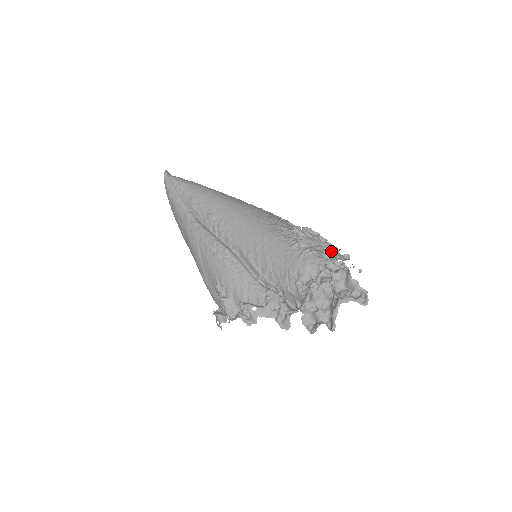
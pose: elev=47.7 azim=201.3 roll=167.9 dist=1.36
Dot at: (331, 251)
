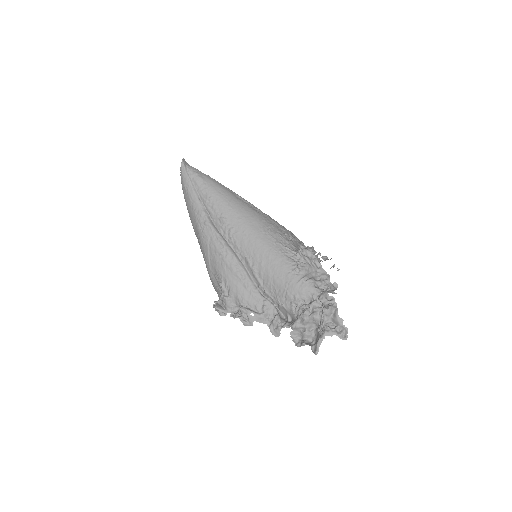
Dot at: (324, 278)
